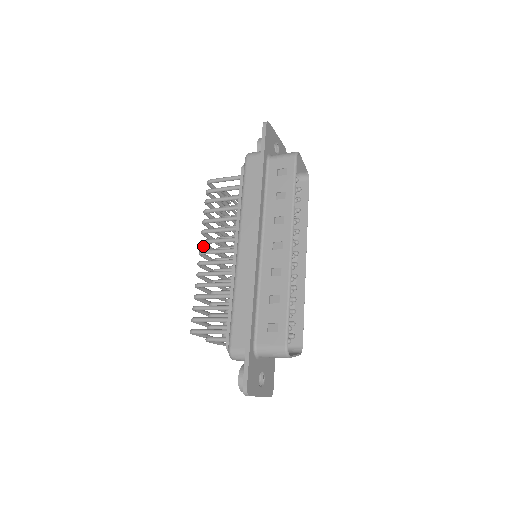
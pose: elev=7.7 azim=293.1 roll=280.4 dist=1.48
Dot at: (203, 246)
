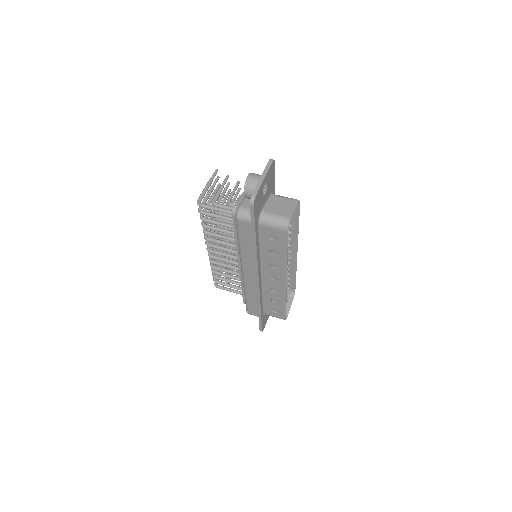
Dot at: occluded
